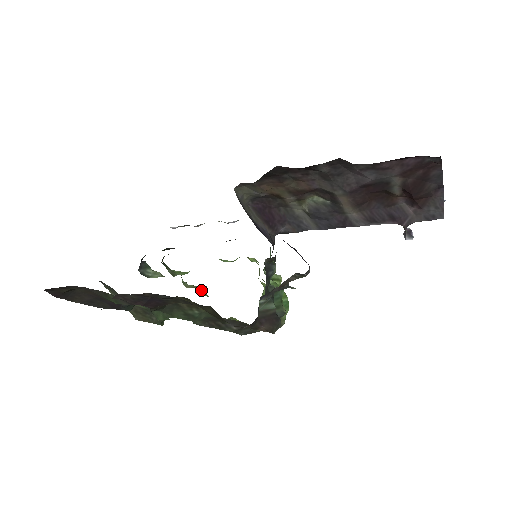
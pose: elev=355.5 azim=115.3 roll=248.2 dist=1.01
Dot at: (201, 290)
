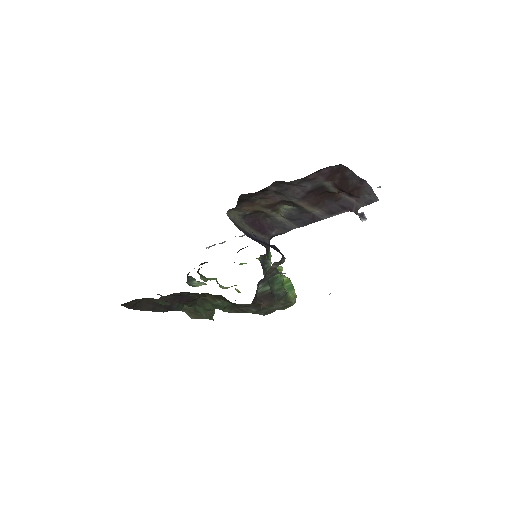
Dot at: (235, 289)
